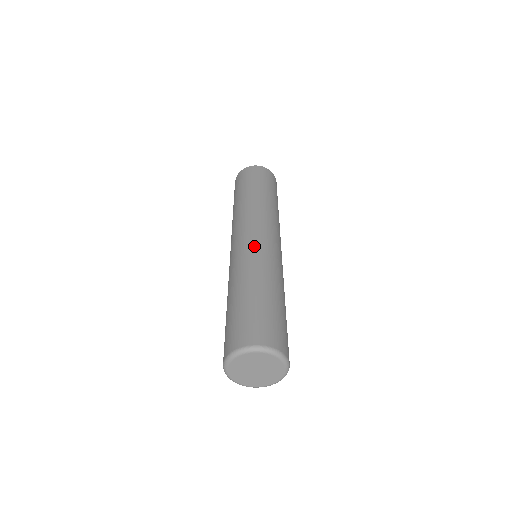
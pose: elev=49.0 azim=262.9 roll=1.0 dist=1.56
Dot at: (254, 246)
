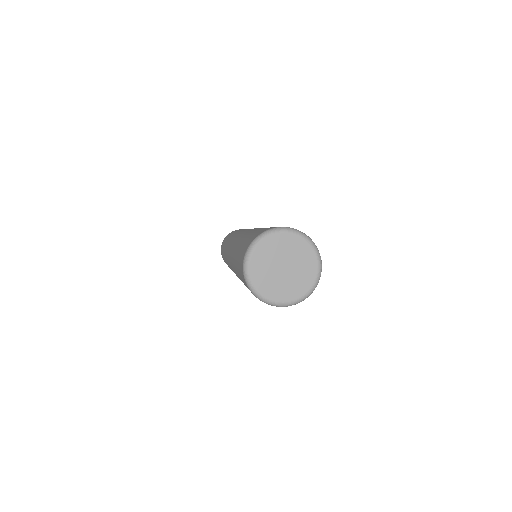
Dot at: occluded
